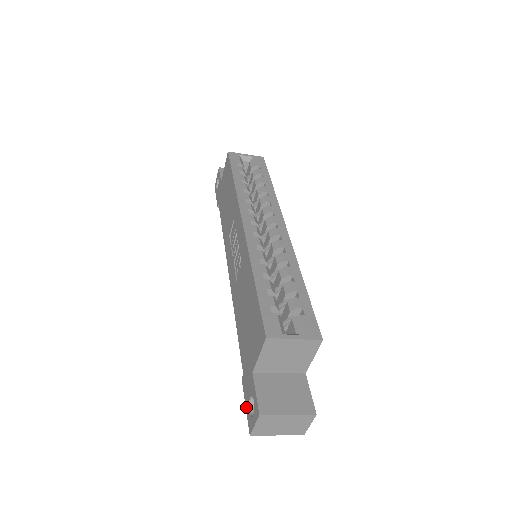
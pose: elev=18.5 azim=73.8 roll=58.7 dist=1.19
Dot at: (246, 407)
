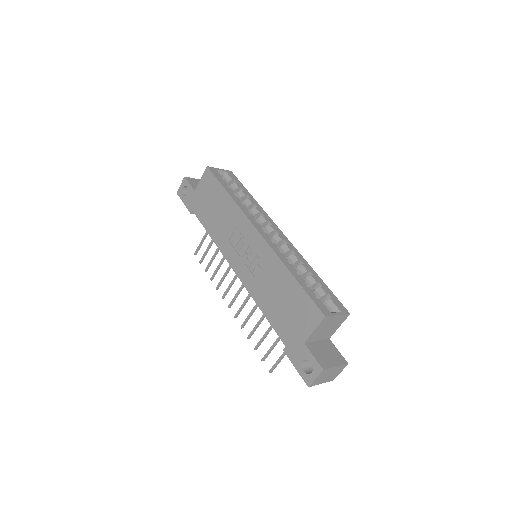
Dot at: (297, 369)
